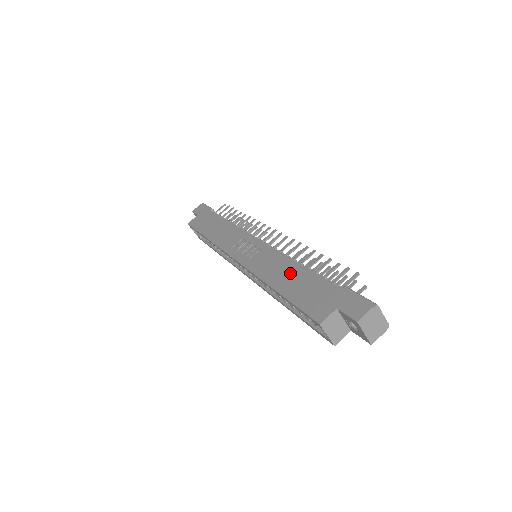
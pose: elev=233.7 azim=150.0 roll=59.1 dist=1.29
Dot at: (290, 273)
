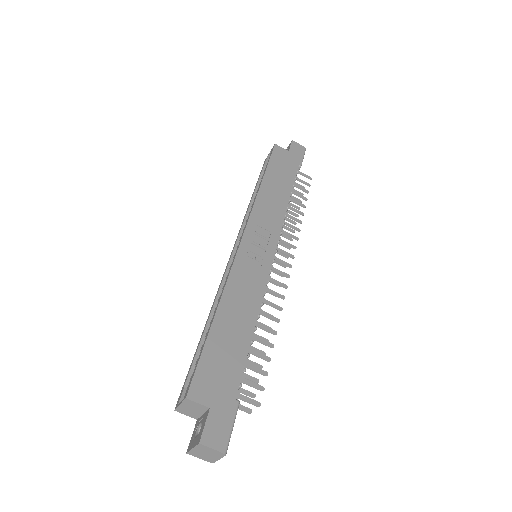
Dot at: (240, 322)
